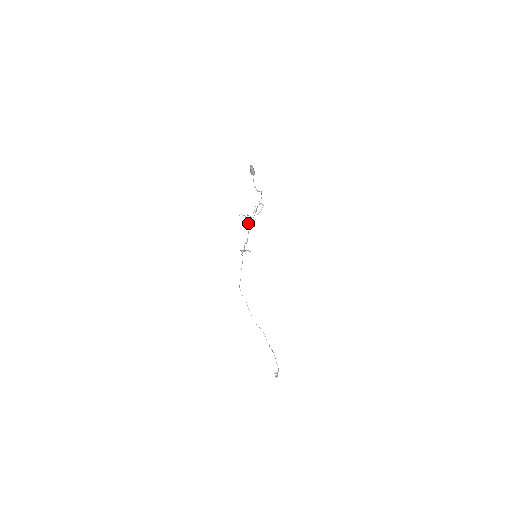
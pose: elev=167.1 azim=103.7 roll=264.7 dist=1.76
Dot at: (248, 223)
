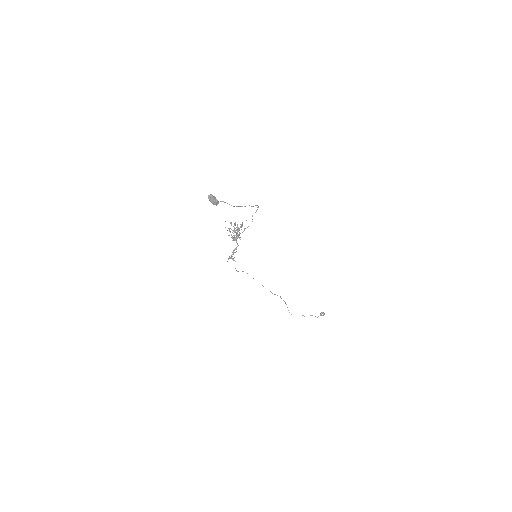
Dot at: (237, 231)
